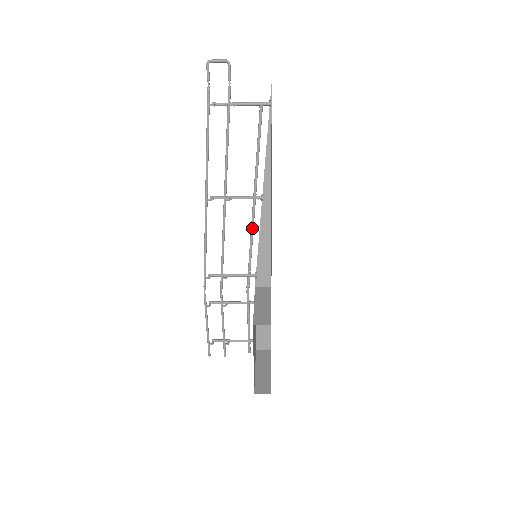
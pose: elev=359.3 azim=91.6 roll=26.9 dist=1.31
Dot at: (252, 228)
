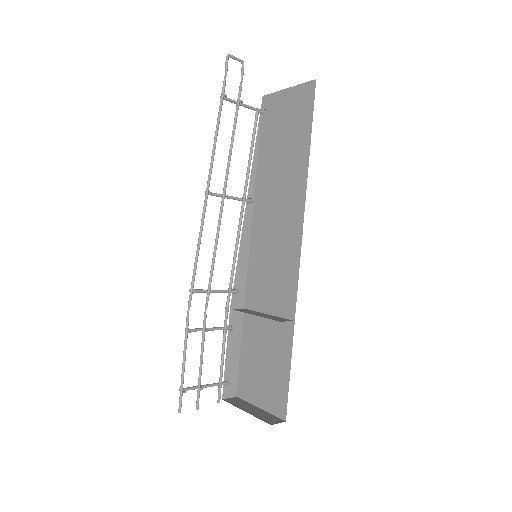
Dot at: (239, 233)
